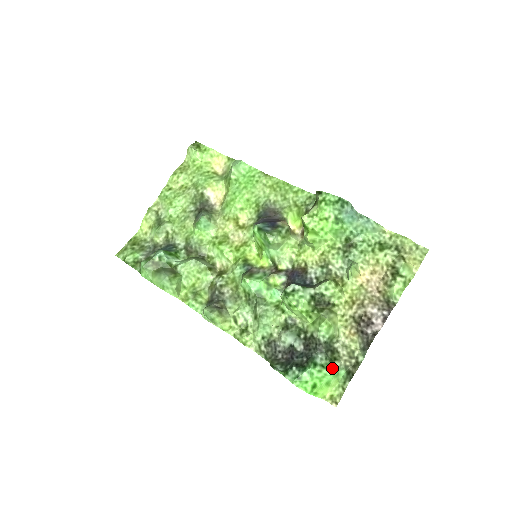
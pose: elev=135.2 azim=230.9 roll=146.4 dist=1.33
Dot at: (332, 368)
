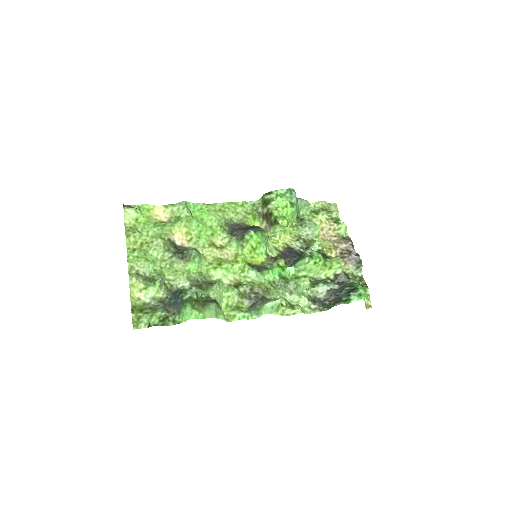
Dot at: occluded
